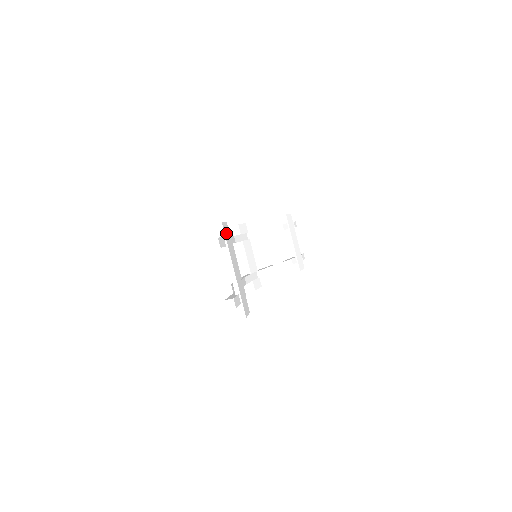
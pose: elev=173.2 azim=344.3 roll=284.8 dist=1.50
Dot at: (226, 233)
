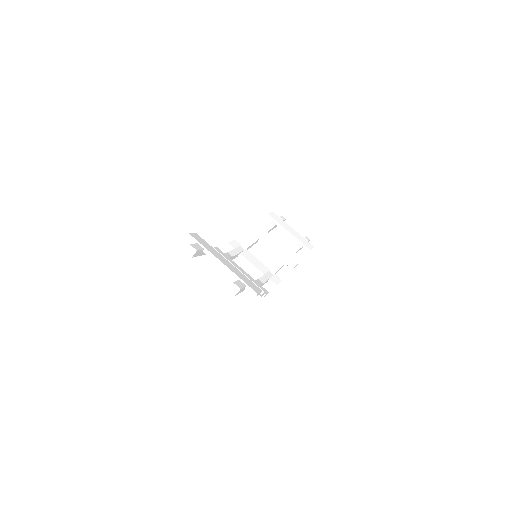
Dot at: (199, 240)
